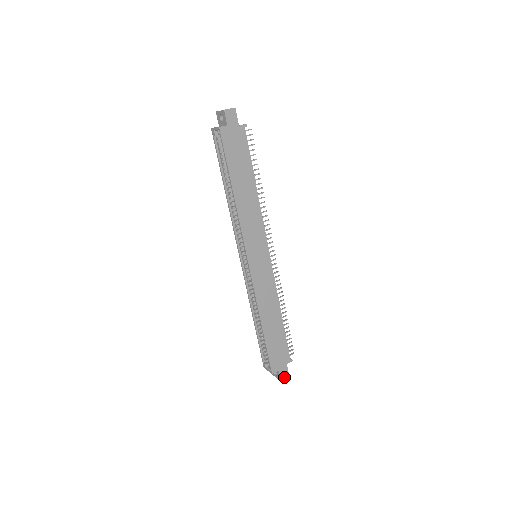
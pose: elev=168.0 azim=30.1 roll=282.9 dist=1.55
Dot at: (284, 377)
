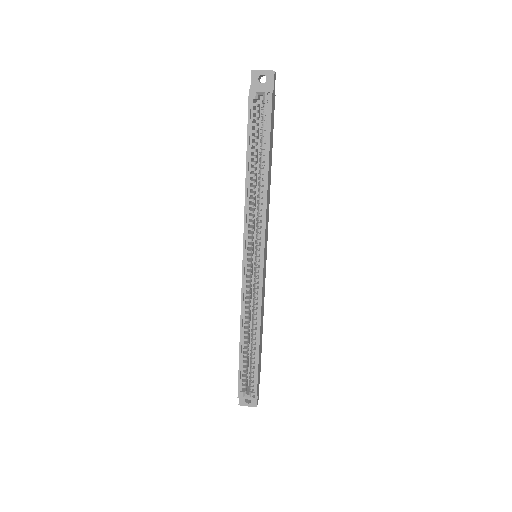
Dot at: (257, 402)
